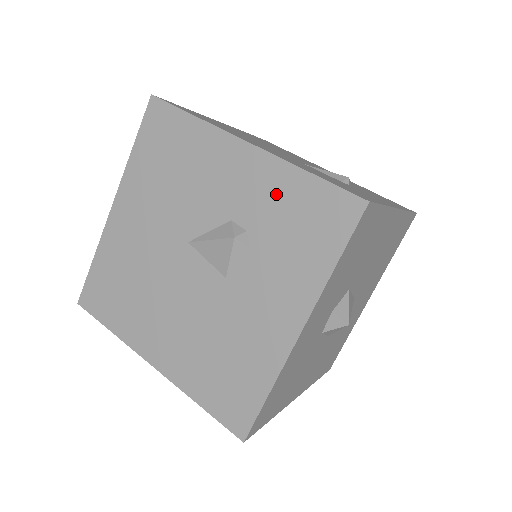
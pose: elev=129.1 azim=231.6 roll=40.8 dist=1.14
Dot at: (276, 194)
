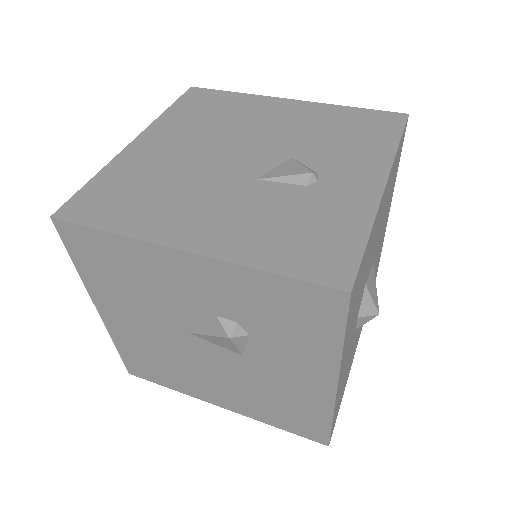
Dot at: (246, 293)
